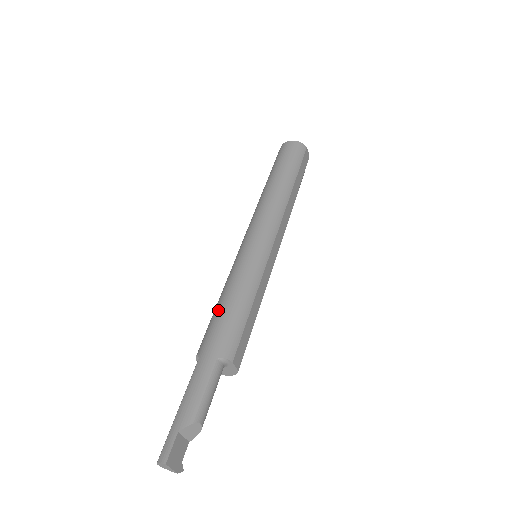
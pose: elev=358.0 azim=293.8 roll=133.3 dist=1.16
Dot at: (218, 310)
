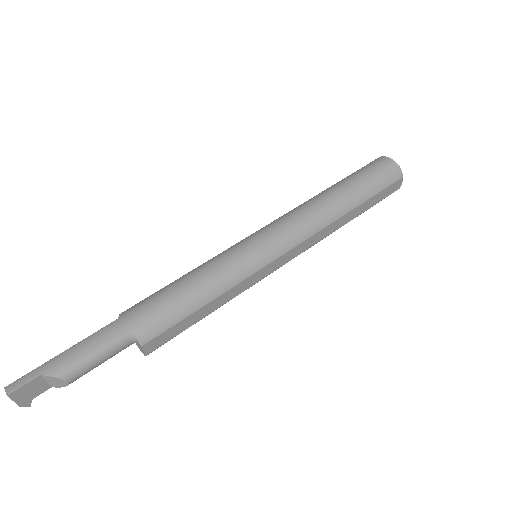
Dot at: (171, 286)
